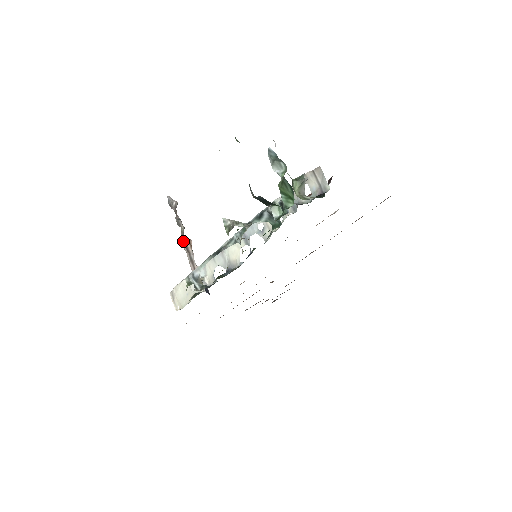
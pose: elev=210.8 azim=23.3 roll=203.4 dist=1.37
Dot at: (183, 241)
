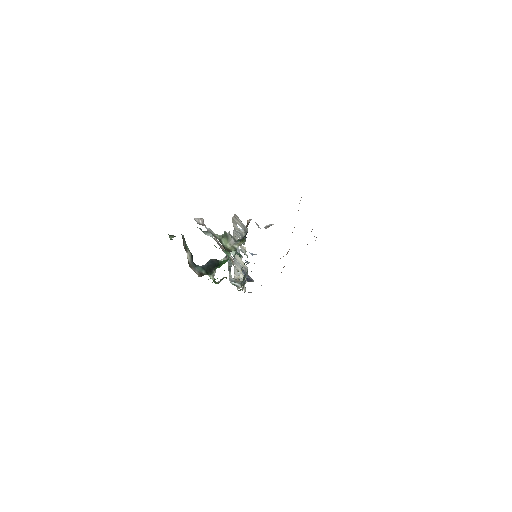
Dot at: (220, 247)
